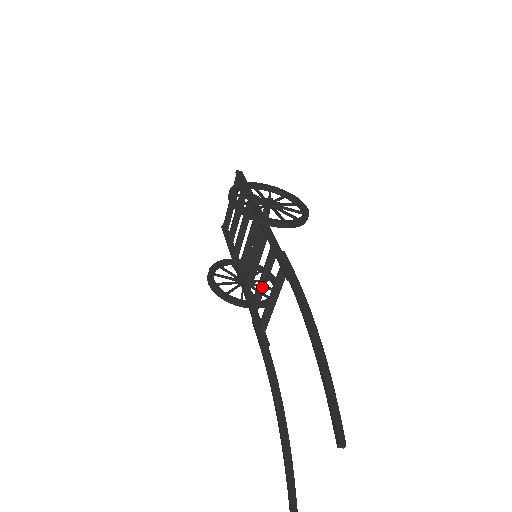
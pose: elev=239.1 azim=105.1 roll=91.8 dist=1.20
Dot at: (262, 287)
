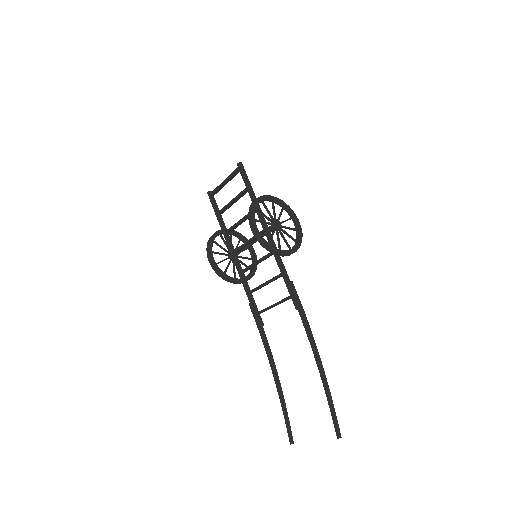
Dot at: occluded
